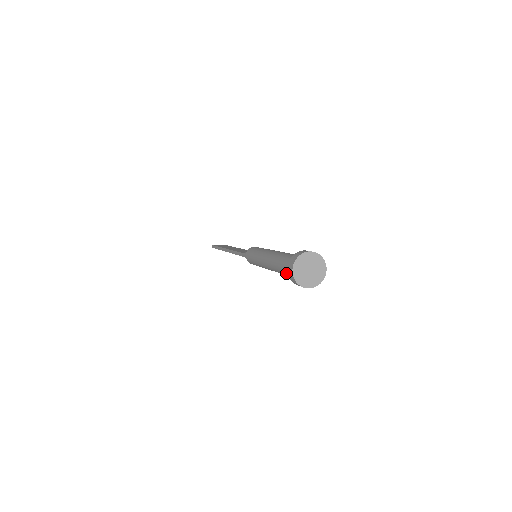
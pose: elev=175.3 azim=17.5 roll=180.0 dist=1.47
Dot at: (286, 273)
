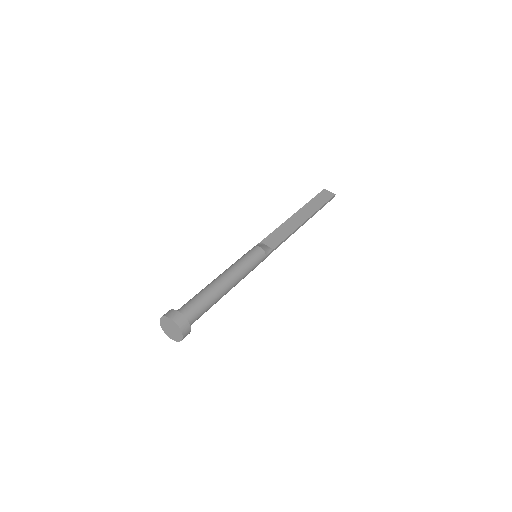
Dot at: occluded
